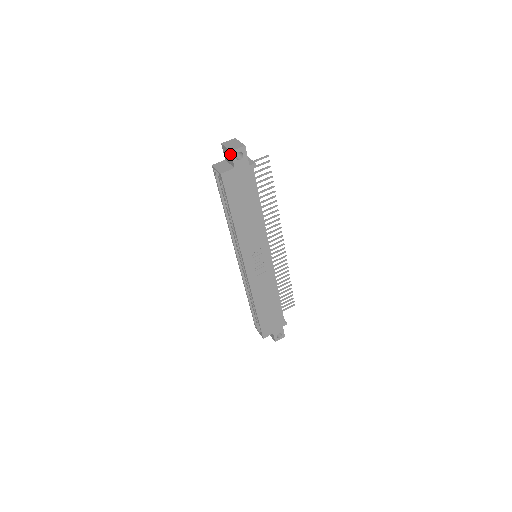
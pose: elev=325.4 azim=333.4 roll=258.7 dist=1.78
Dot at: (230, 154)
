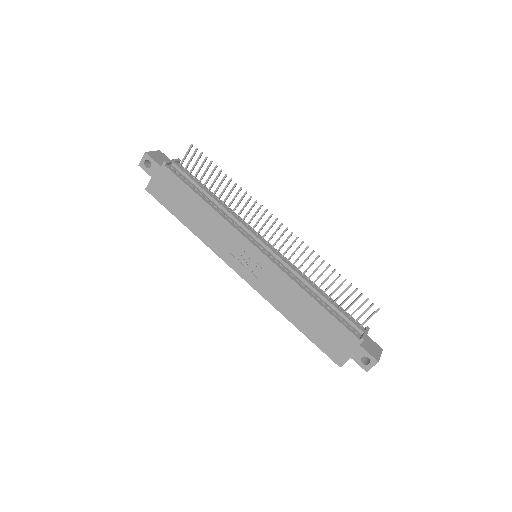
Dot at: (143, 168)
